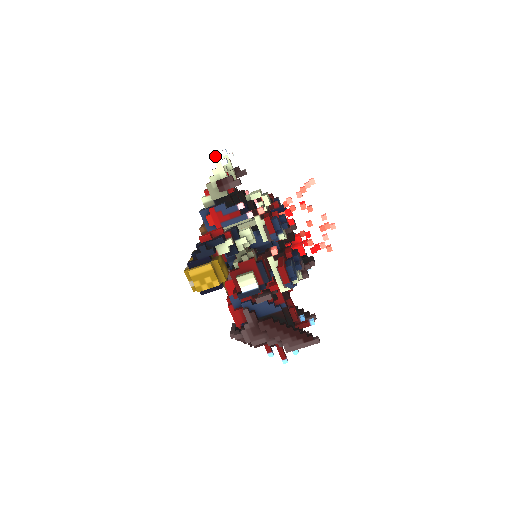
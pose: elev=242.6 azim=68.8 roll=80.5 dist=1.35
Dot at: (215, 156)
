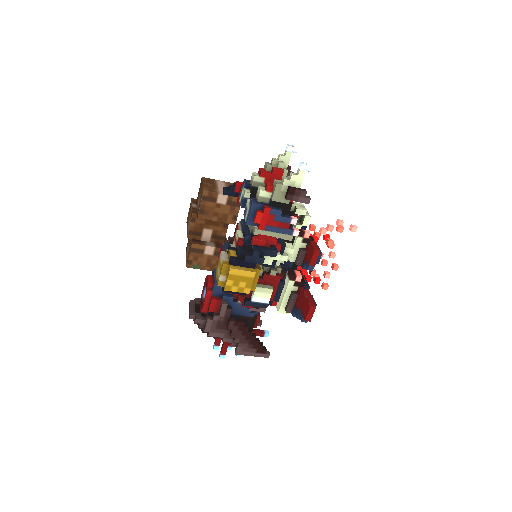
Dot at: (304, 164)
